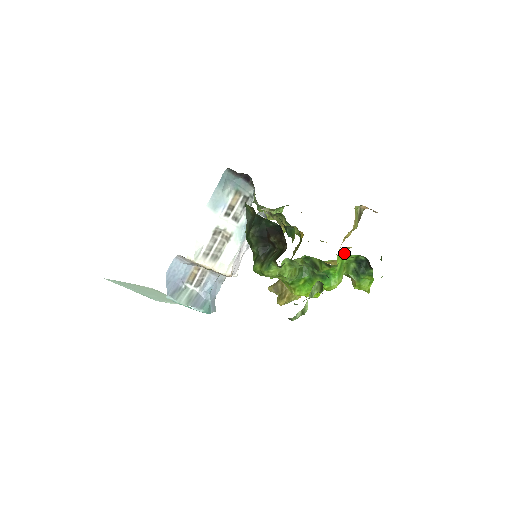
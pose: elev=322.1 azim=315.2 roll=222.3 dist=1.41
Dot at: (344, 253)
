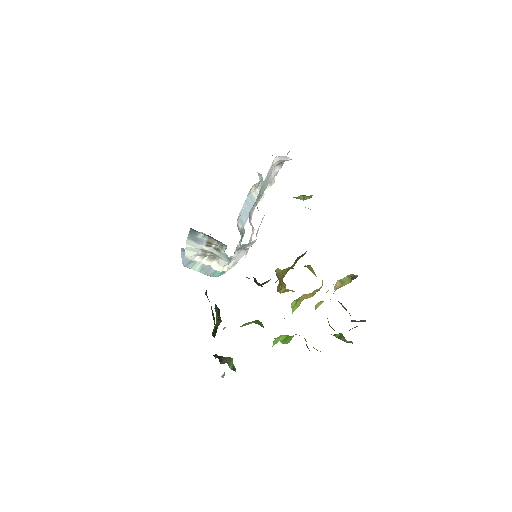
Dot at: occluded
